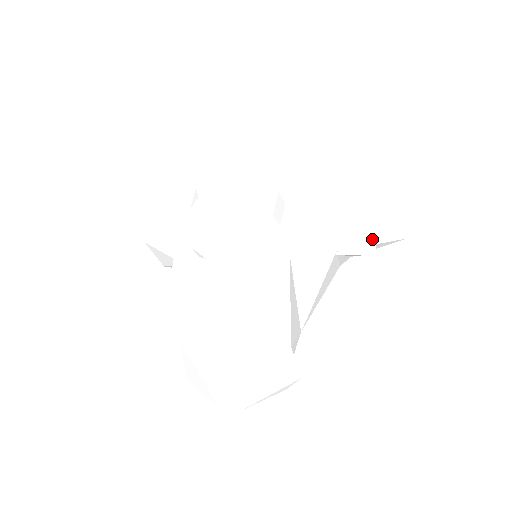
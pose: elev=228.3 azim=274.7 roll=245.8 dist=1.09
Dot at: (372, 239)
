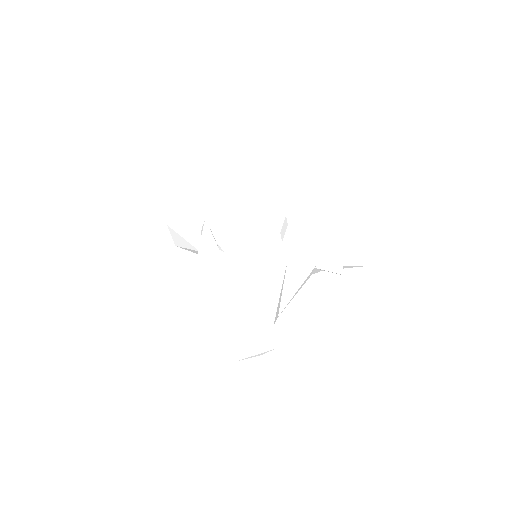
Dot at: (342, 262)
